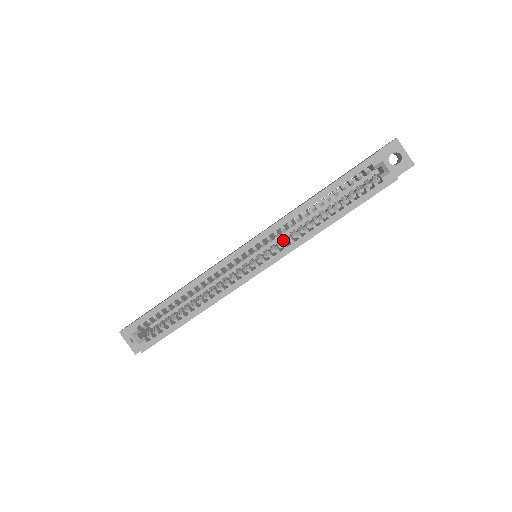
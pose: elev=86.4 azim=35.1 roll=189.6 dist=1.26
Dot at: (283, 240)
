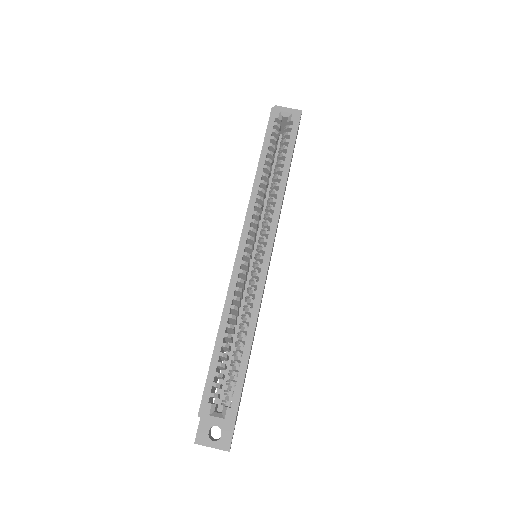
Dot at: (265, 220)
